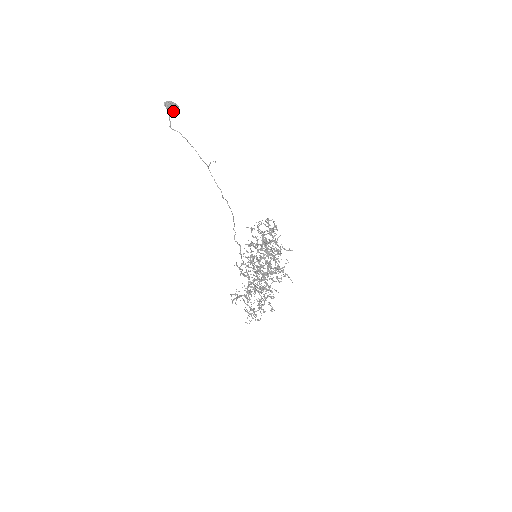
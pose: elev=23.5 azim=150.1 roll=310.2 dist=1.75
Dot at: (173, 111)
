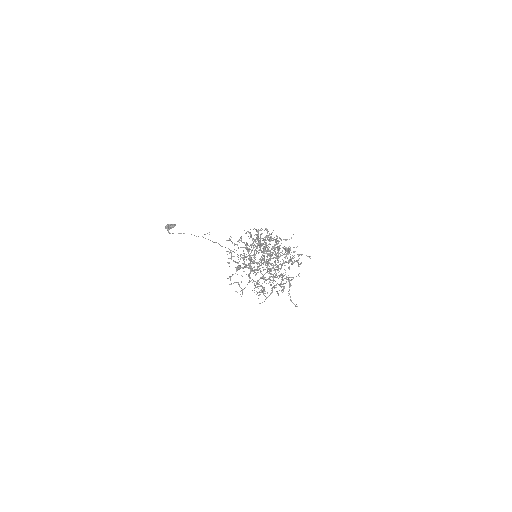
Dot at: (170, 226)
